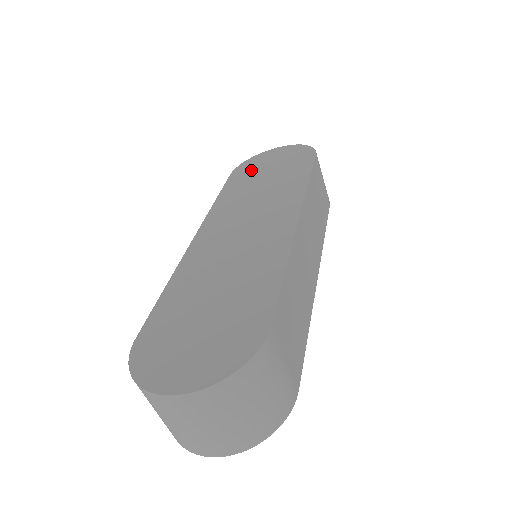
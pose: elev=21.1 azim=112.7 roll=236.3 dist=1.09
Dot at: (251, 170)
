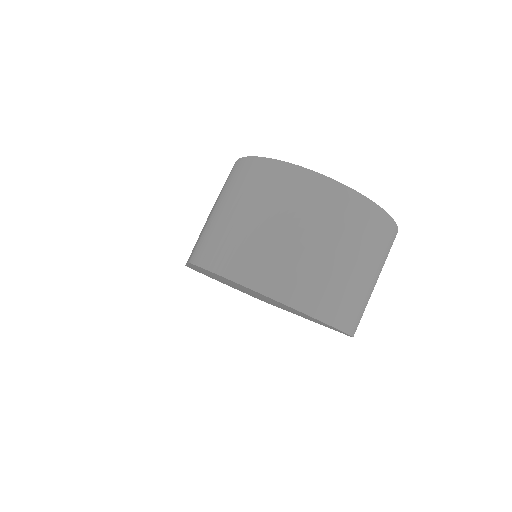
Dot at: occluded
